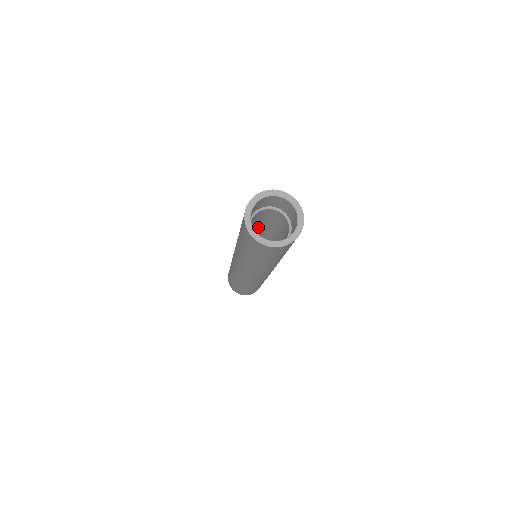
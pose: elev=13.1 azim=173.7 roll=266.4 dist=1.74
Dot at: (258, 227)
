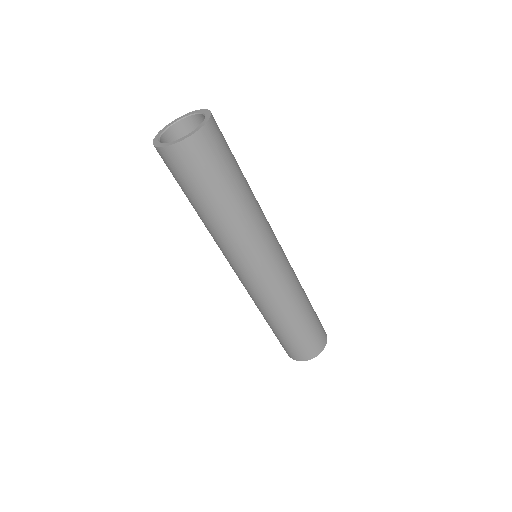
Dot at: occluded
